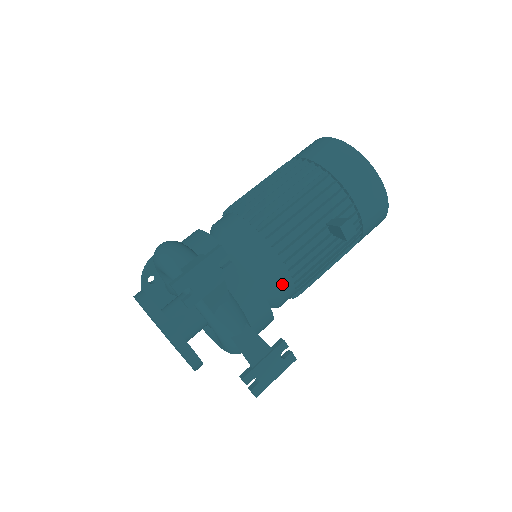
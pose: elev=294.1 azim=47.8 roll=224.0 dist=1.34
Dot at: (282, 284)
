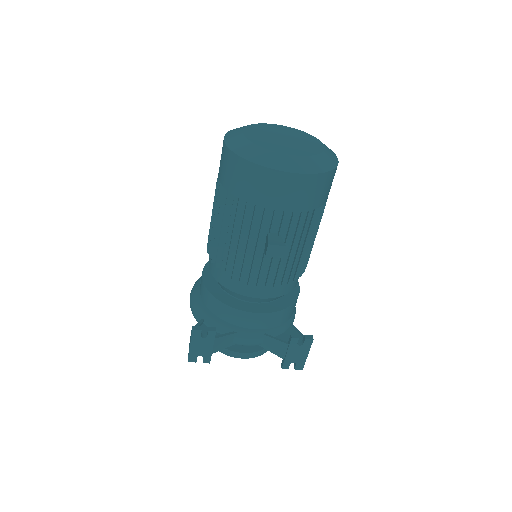
Dot at: (270, 294)
